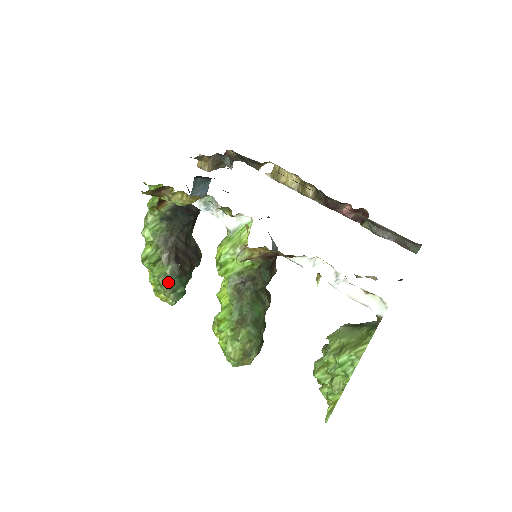
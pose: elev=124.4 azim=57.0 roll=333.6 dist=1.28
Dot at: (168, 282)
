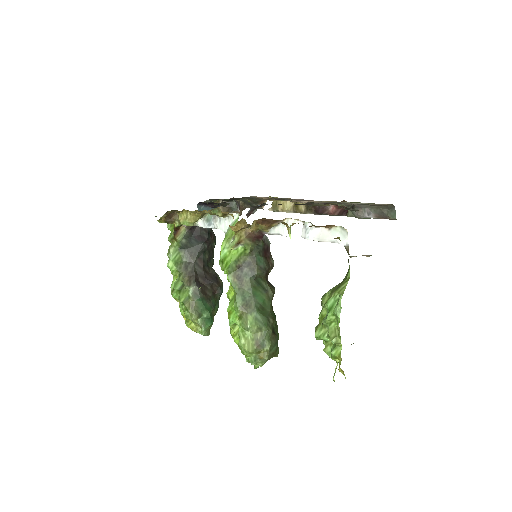
Dot at: (192, 304)
